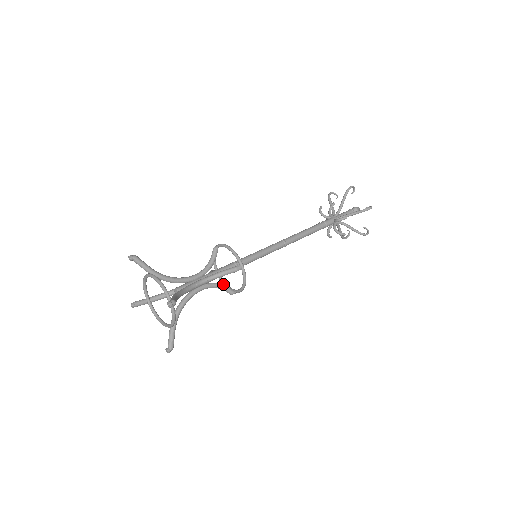
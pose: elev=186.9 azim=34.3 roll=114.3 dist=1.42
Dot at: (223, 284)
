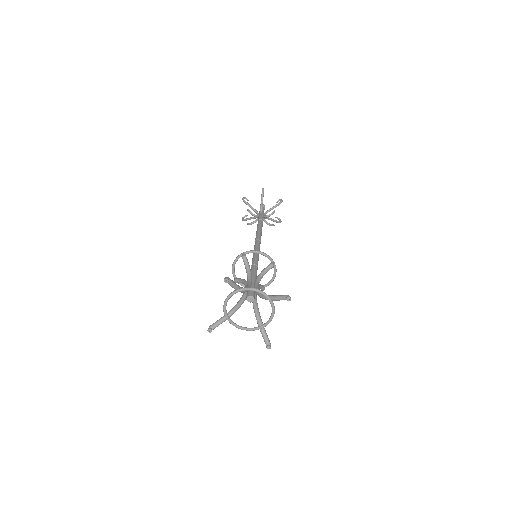
Dot at: occluded
